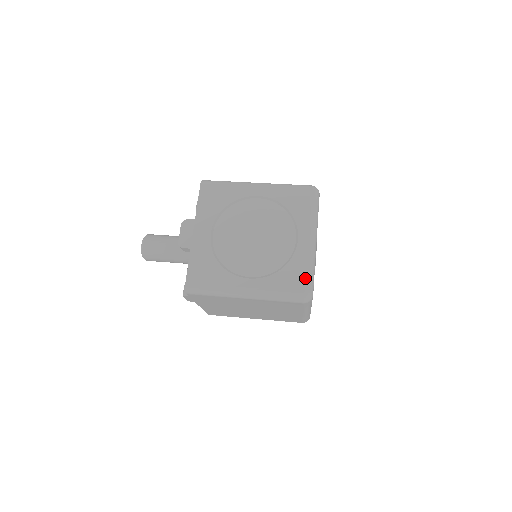
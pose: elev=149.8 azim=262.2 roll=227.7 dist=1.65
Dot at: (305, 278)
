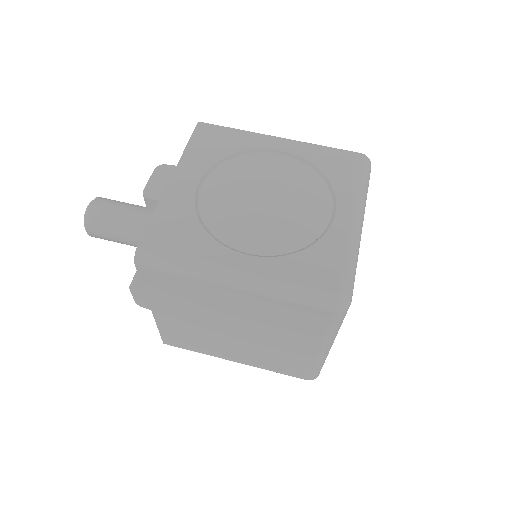
Dot at: (342, 269)
